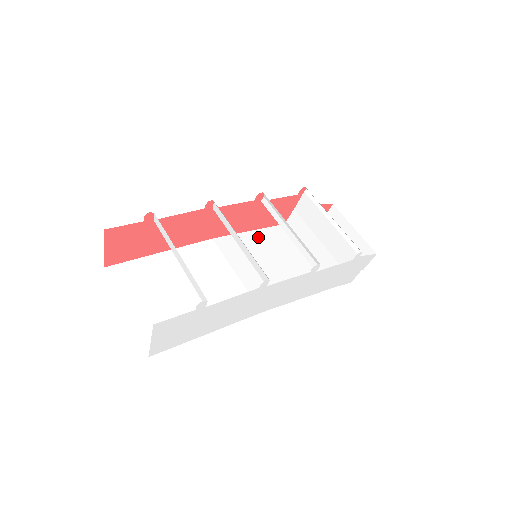
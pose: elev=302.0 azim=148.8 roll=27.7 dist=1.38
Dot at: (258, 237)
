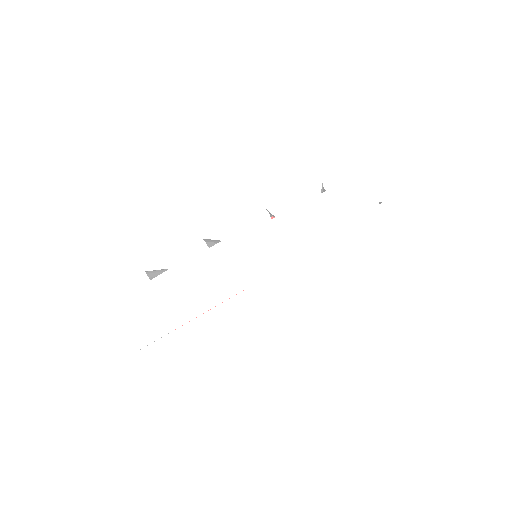
Dot at: occluded
